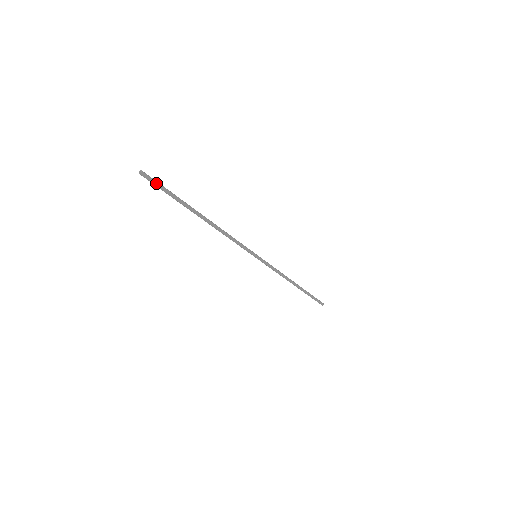
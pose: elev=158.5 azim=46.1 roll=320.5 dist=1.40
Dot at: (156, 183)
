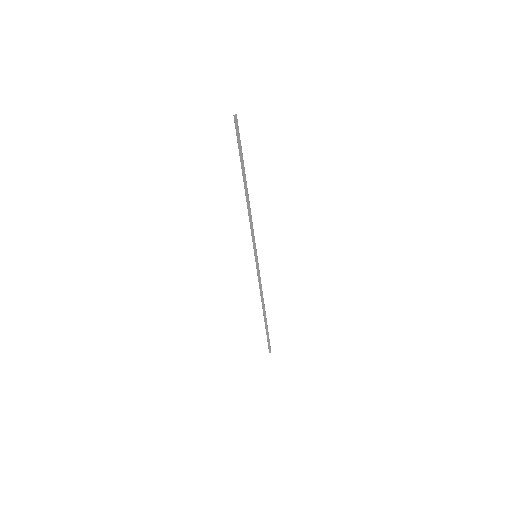
Dot at: occluded
